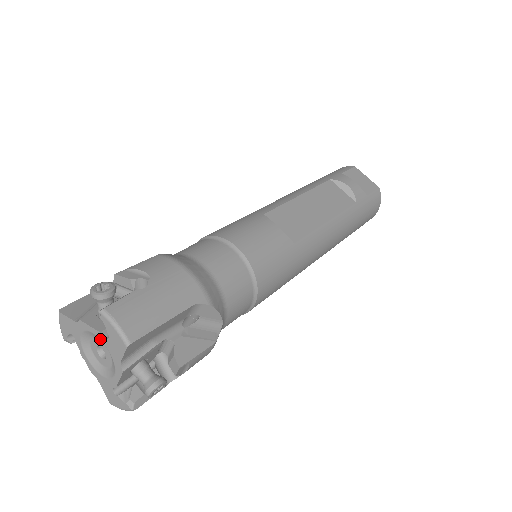
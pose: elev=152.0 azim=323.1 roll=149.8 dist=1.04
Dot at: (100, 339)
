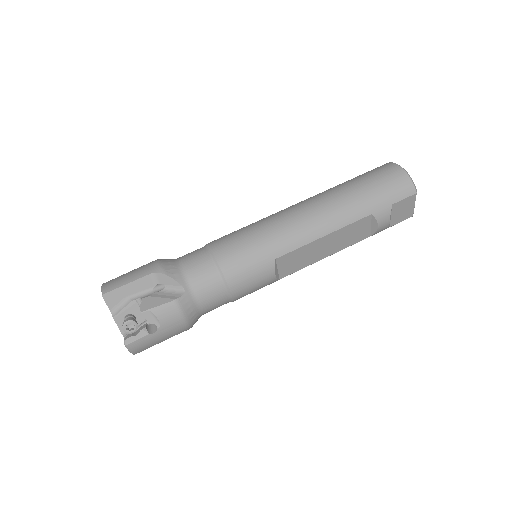
Dot at: (121, 331)
